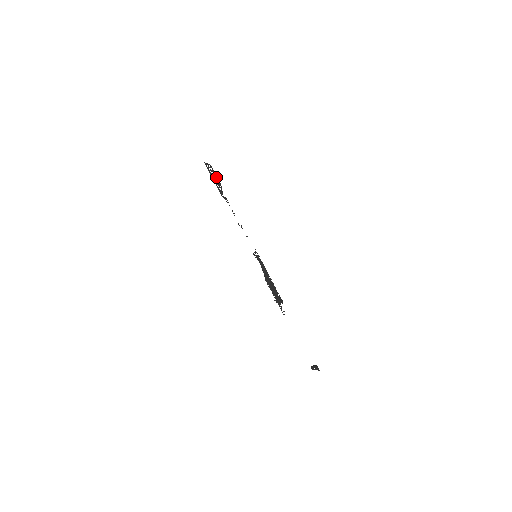
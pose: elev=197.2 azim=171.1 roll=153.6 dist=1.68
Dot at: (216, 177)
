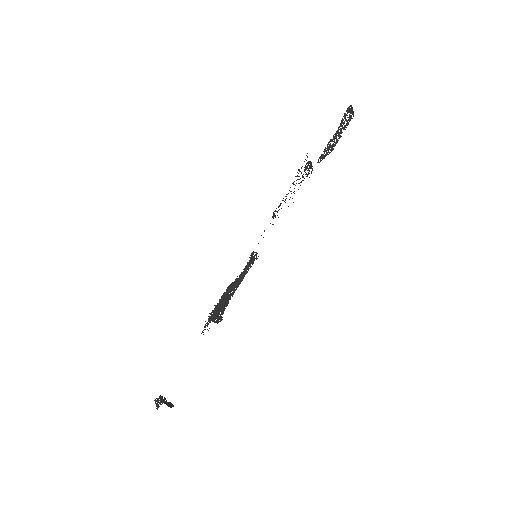
Dot at: (340, 135)
